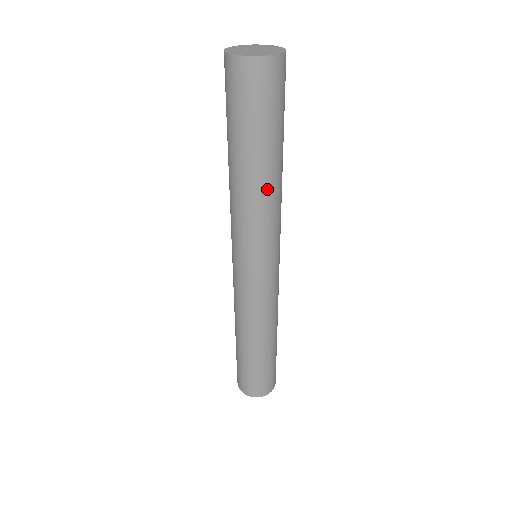
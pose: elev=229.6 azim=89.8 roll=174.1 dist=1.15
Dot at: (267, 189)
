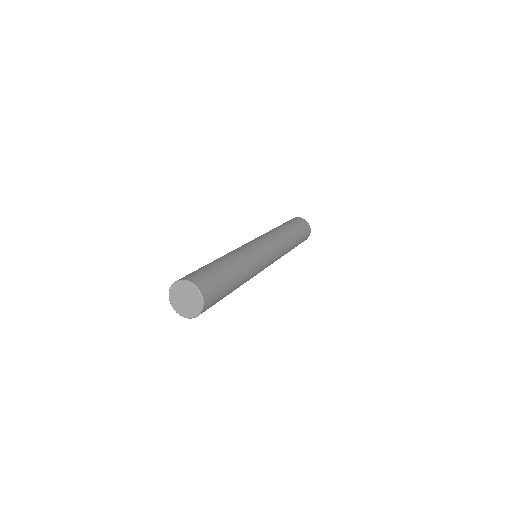
Dot at: (289, 237)
